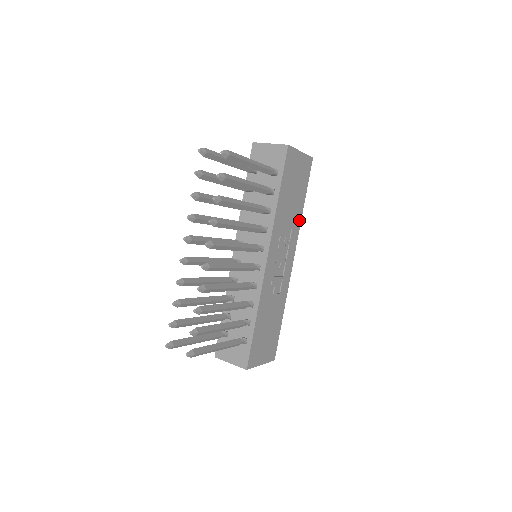
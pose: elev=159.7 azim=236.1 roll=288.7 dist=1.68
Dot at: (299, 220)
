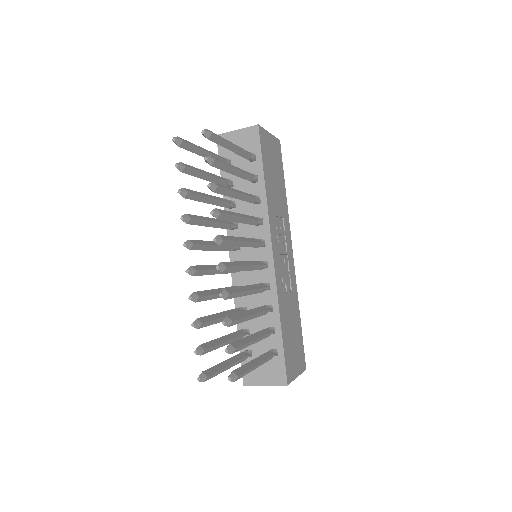
Dot at: (286, 208)
